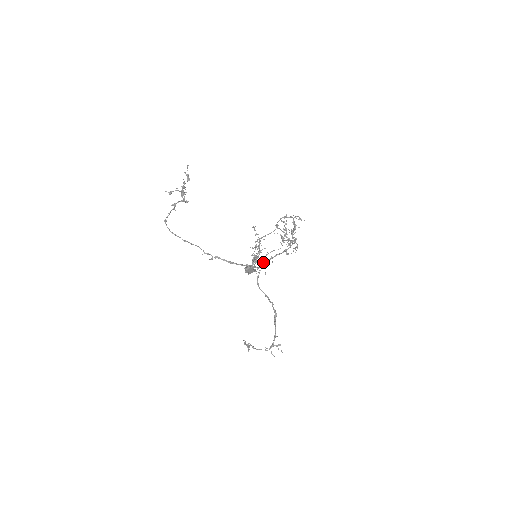
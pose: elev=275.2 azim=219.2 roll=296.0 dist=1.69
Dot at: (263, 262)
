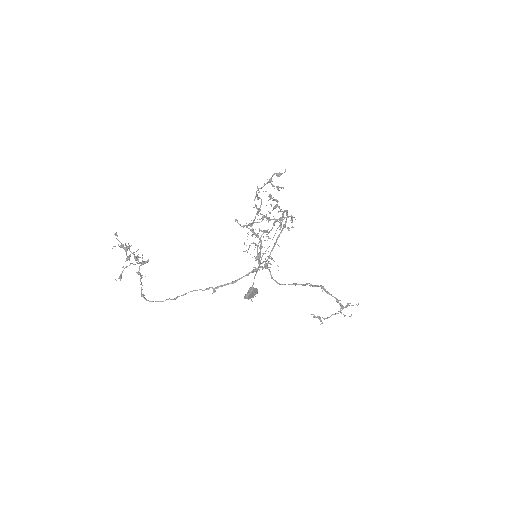
Dot at: (263, 268)
